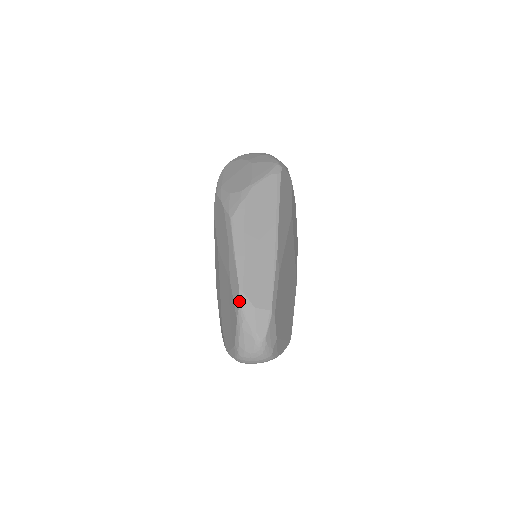
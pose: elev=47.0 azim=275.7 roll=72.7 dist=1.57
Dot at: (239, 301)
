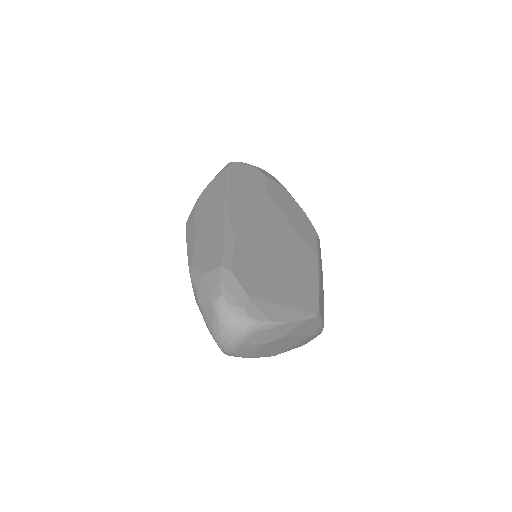
Dot at: occluded
